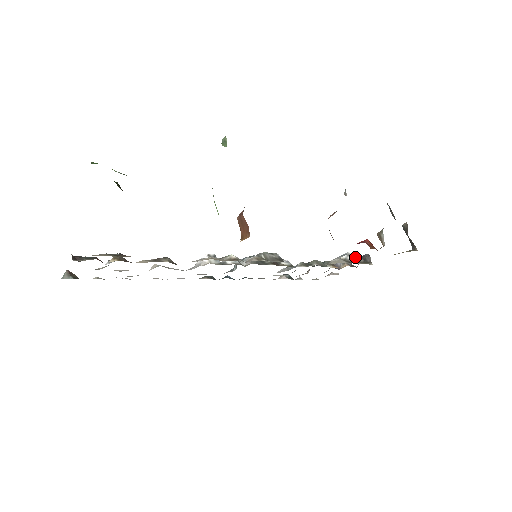
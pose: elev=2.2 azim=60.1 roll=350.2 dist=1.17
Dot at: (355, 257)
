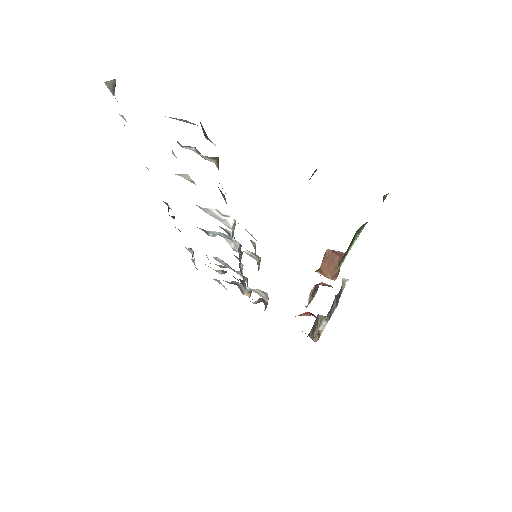
Dot at: occluded
